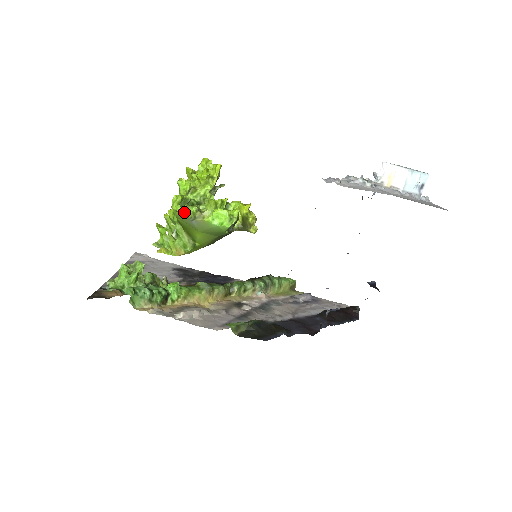
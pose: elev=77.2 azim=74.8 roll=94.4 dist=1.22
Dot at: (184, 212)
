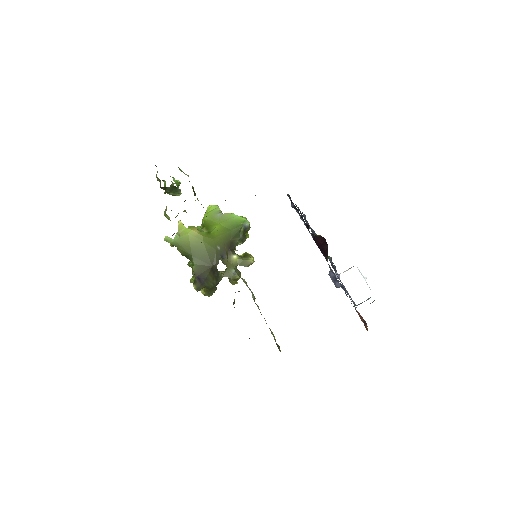
Dot at: (217, 206)
